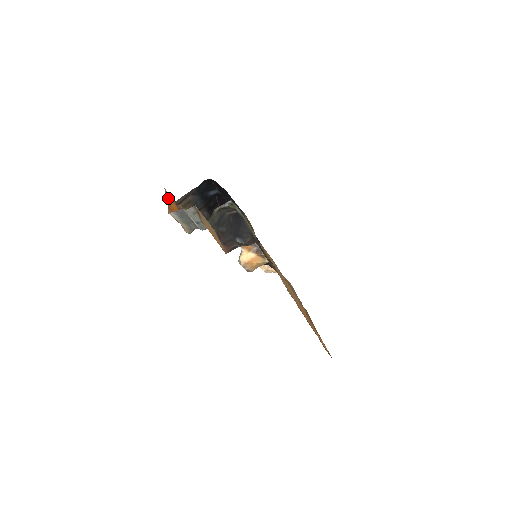
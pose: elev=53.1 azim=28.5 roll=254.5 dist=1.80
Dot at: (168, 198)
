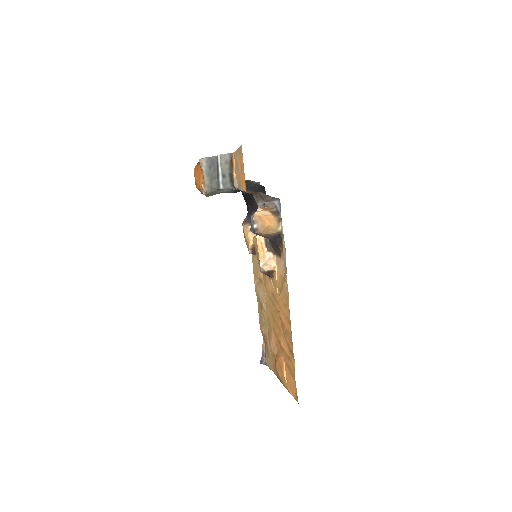
Dot at: (196, 171)
